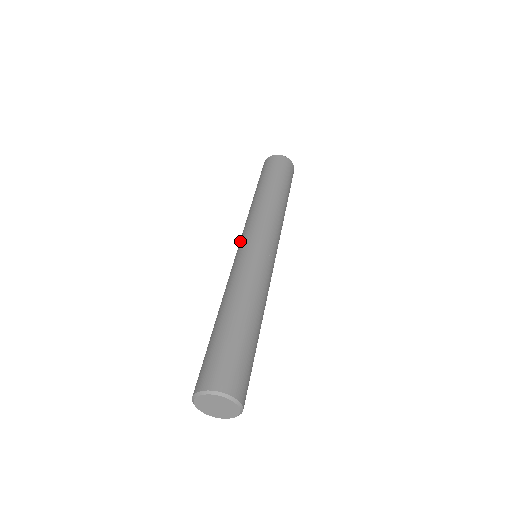
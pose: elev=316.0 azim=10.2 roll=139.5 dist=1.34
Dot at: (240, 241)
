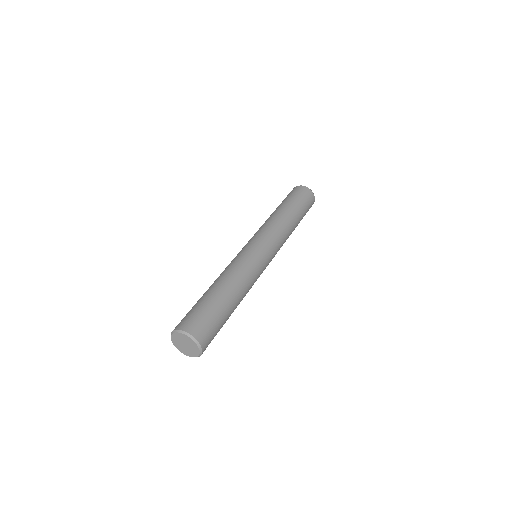
Dot at: (253, 239)
